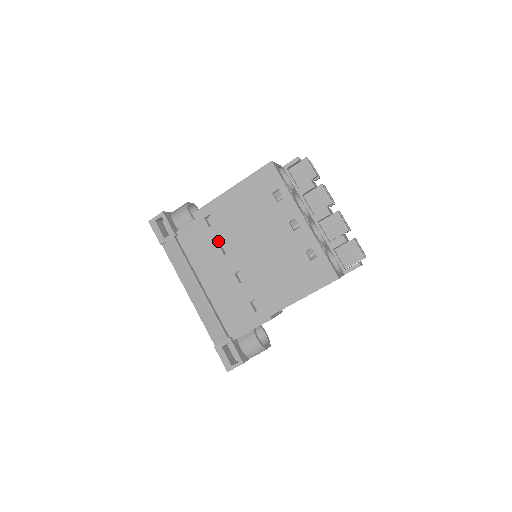
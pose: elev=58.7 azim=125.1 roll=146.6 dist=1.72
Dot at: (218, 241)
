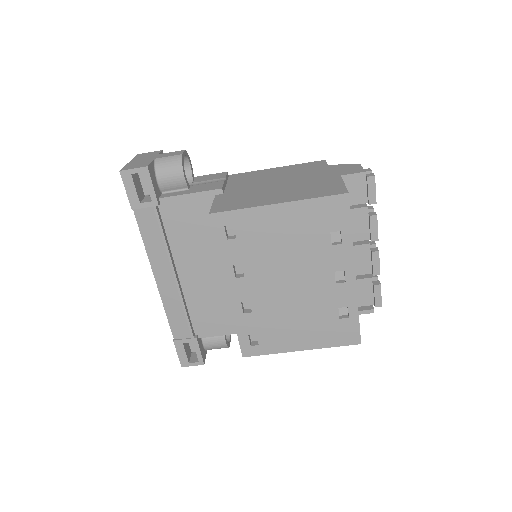
Dot at: (233, 260)
